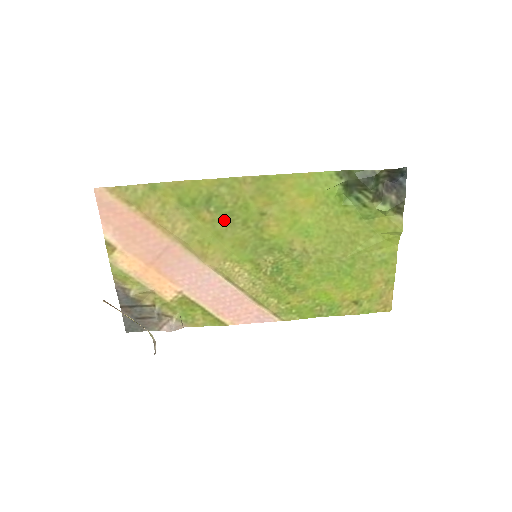
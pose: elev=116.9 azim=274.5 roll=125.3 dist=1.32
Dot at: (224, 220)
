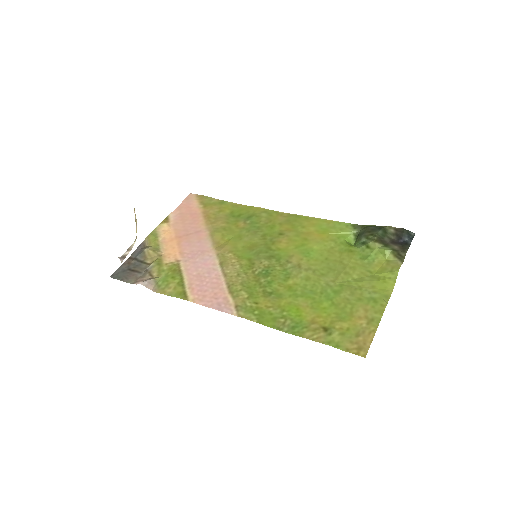
Dot at: (251, 230)
